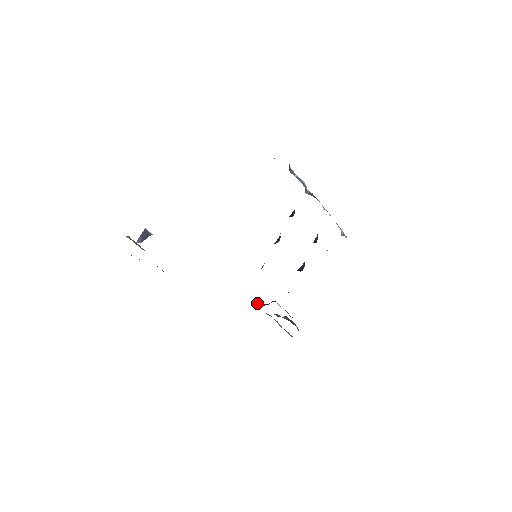
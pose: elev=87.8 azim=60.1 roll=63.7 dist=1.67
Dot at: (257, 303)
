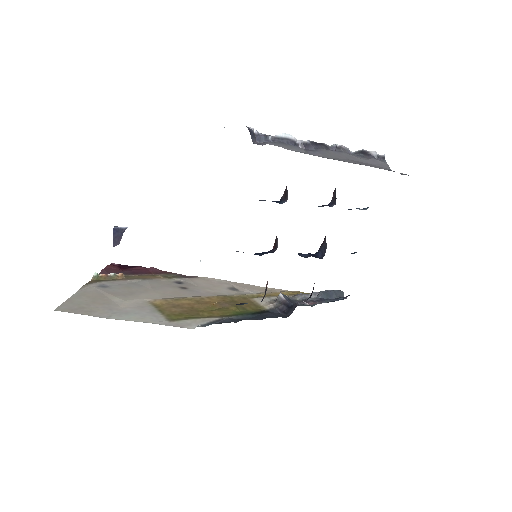
Dot at: (279, 298)
